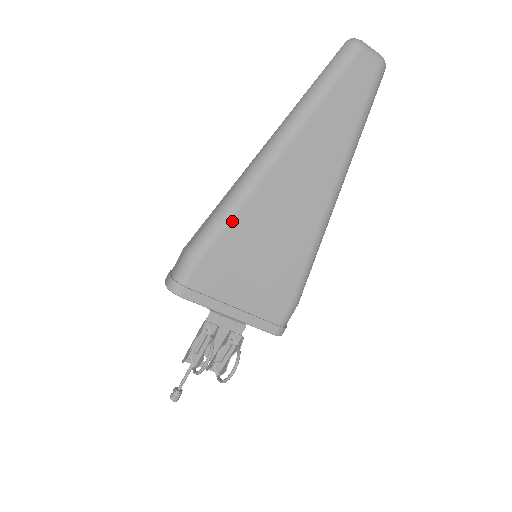
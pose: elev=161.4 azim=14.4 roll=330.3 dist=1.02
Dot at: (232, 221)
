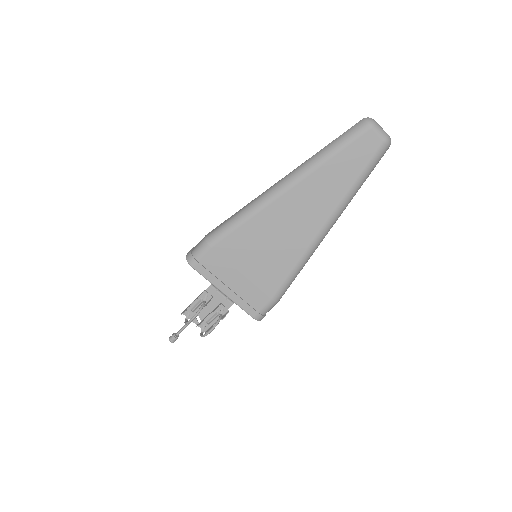
Dot at: (242, 225)
